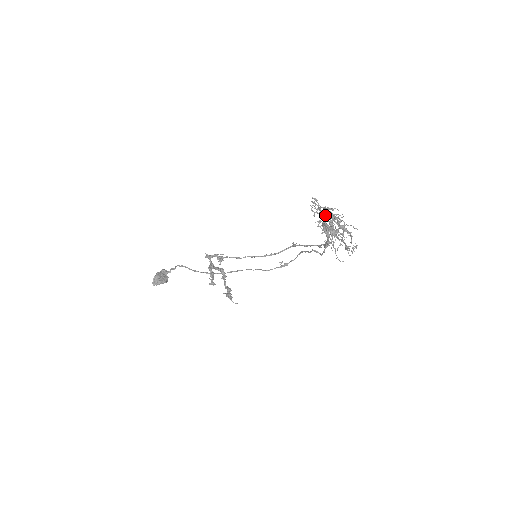
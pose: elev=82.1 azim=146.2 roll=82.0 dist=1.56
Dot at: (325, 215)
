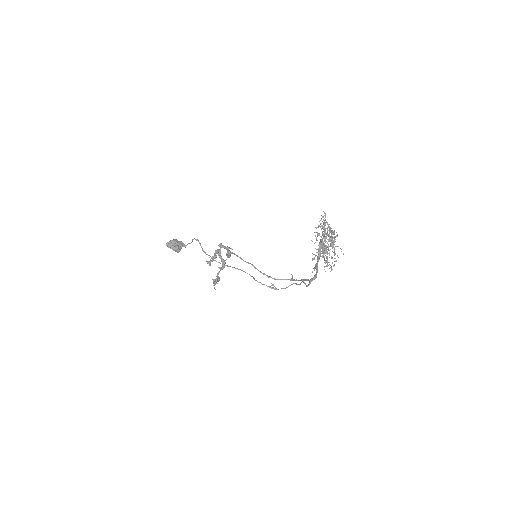
Dot at: (326, 233)
